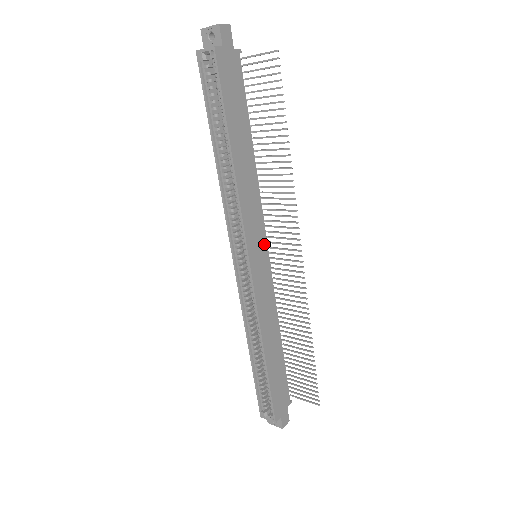
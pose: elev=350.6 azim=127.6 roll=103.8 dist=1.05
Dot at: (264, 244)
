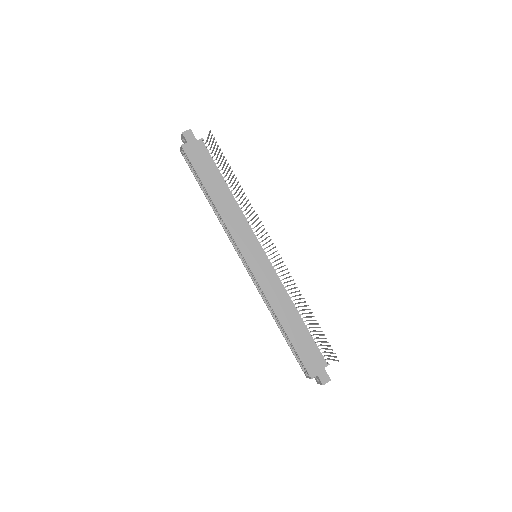
Dot at: (258, 247)
